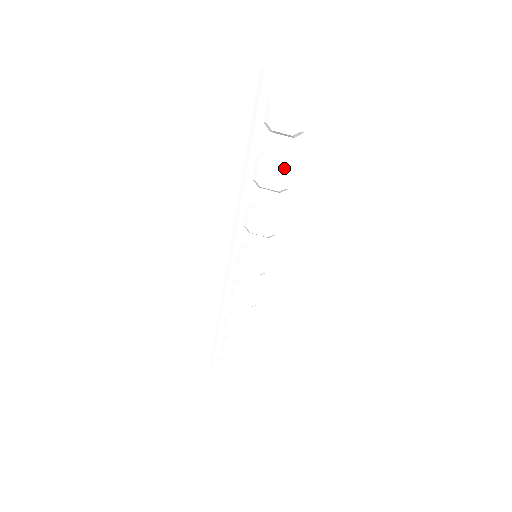
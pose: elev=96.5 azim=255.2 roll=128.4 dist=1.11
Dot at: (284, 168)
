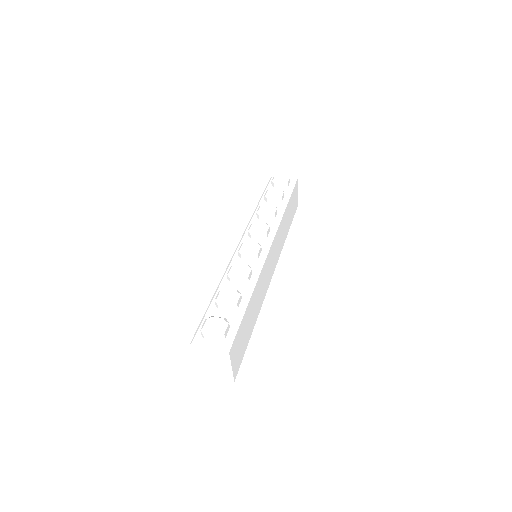
Dot at: (280, 190)
